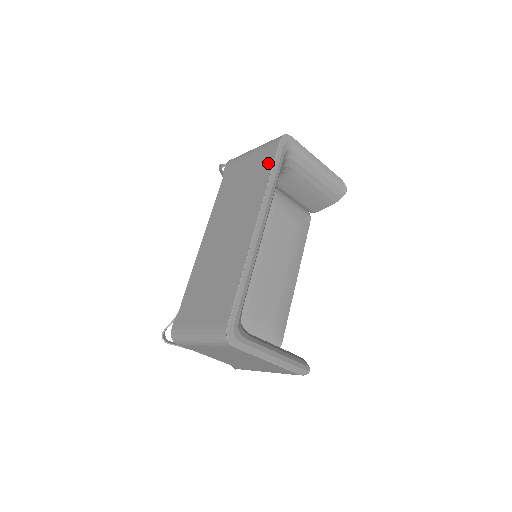
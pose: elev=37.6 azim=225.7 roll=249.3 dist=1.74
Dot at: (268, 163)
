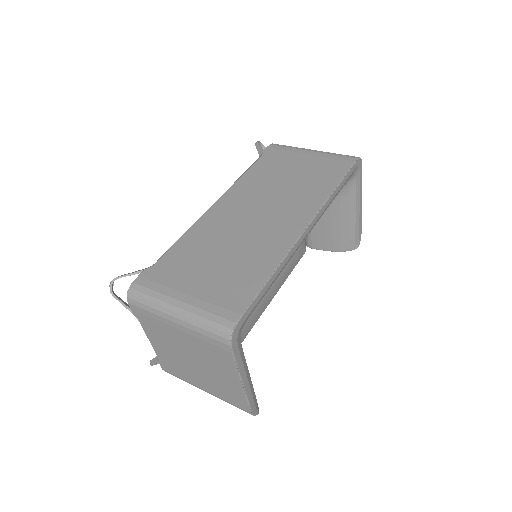
Dot at: (336, 173)
